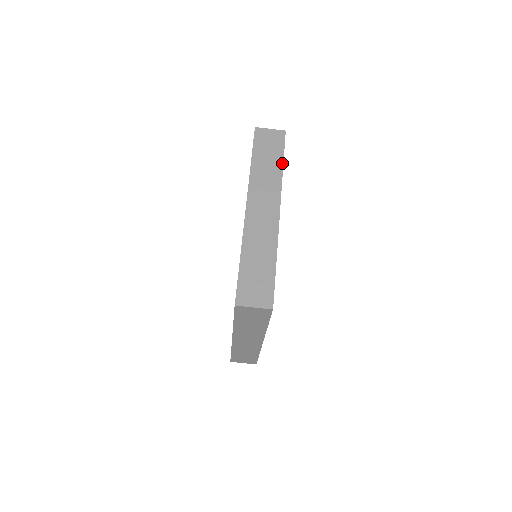
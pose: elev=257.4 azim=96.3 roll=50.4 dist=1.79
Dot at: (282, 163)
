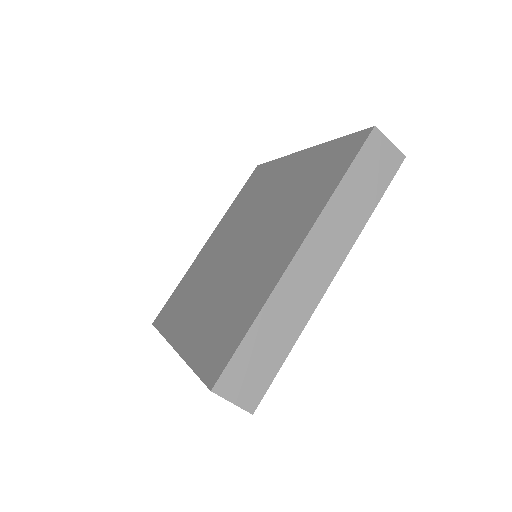
Dot at: (374, 207)
